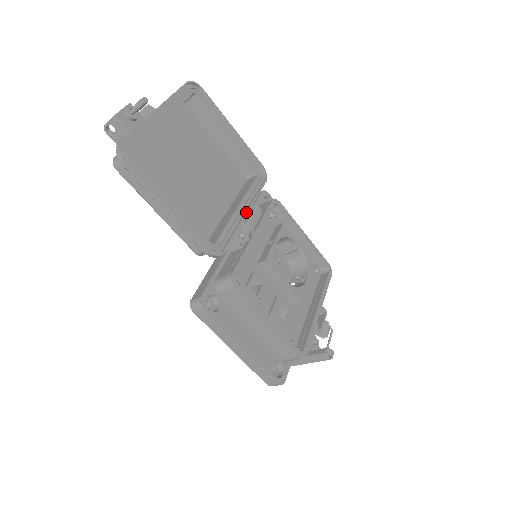
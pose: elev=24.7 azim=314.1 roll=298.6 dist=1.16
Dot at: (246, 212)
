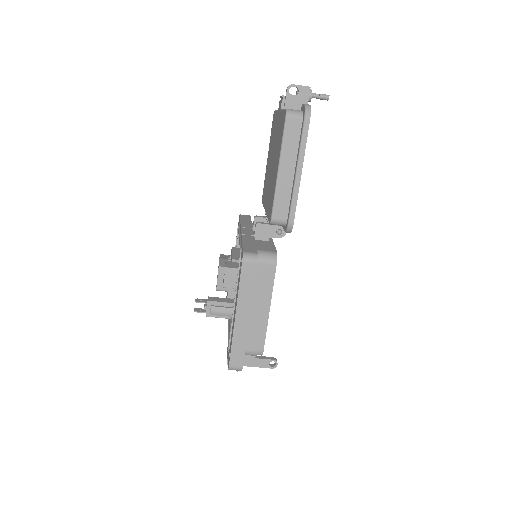
Dot at: occluded
